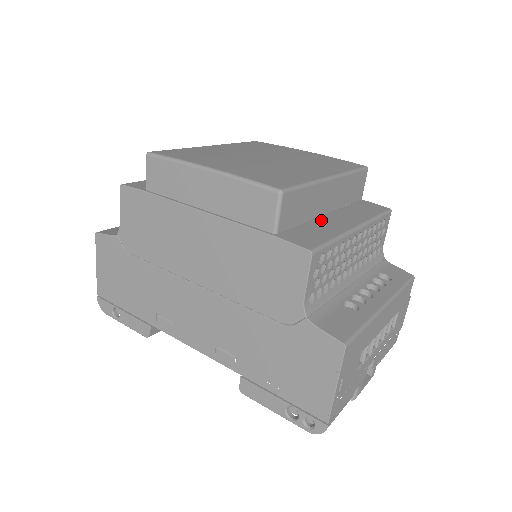
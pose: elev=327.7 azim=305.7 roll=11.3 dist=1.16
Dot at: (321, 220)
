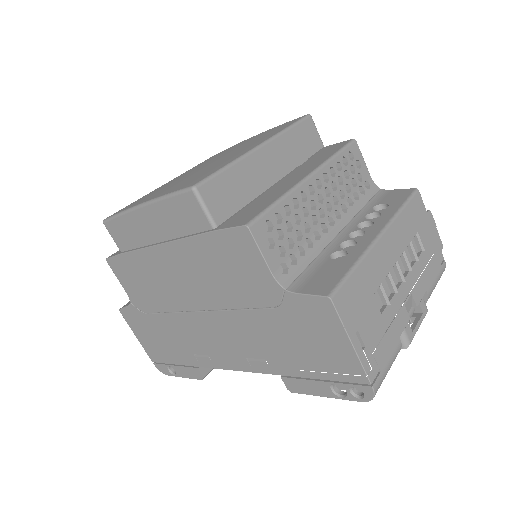
Dot at: (270, 190)
